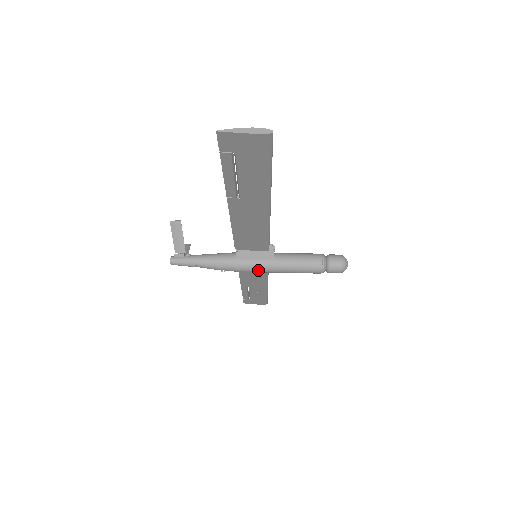
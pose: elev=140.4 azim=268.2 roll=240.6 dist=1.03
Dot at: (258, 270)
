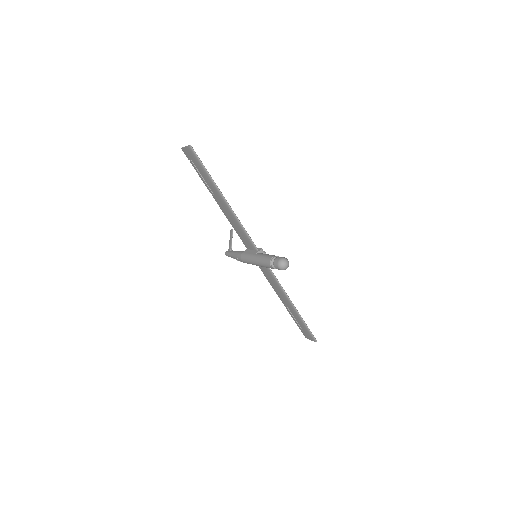
Dot at: (248, 261)
